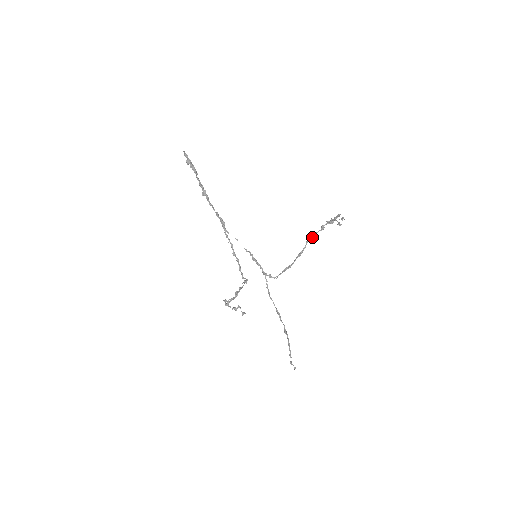
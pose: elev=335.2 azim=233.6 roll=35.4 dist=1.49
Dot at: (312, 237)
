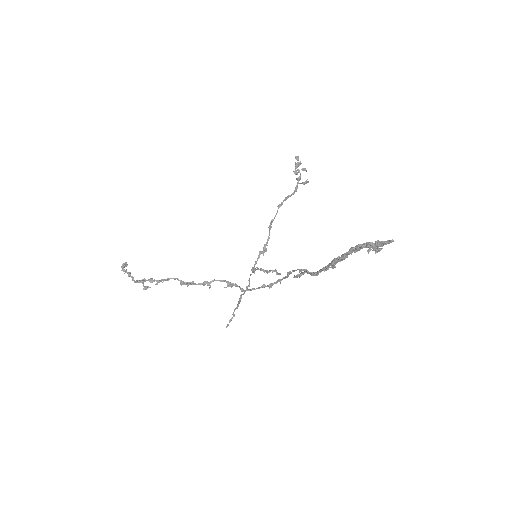
Dot at: occluded
